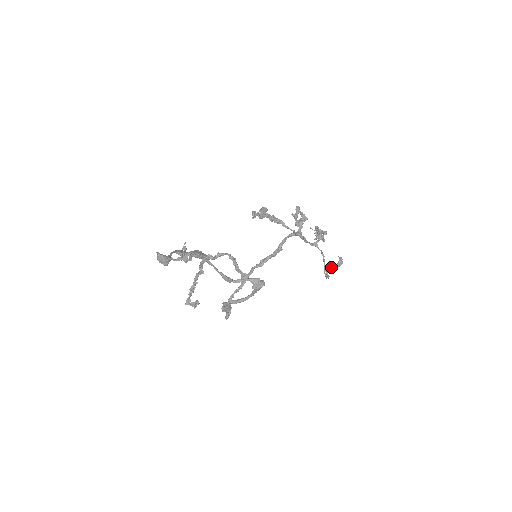
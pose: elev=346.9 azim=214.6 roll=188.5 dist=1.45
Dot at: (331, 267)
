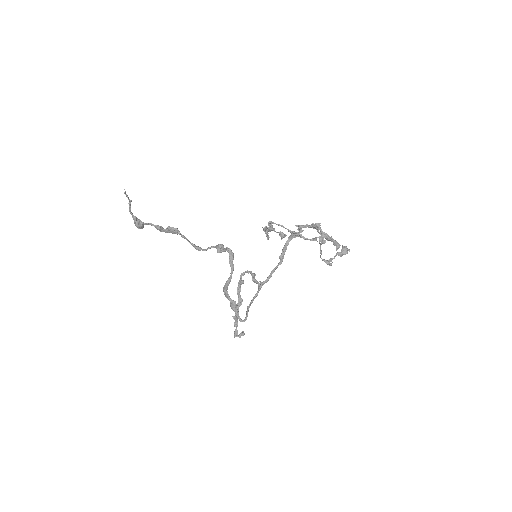
Dot at: (334, 256)
